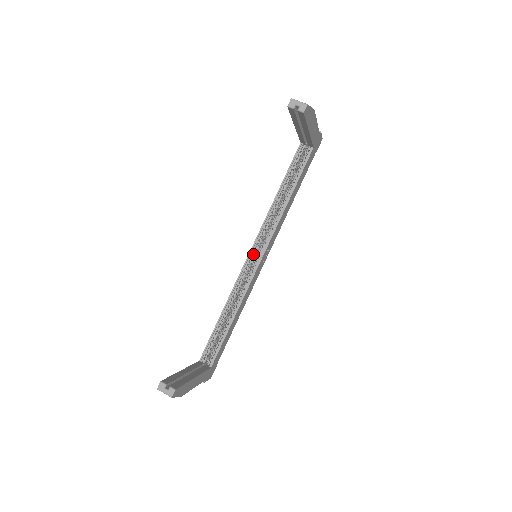
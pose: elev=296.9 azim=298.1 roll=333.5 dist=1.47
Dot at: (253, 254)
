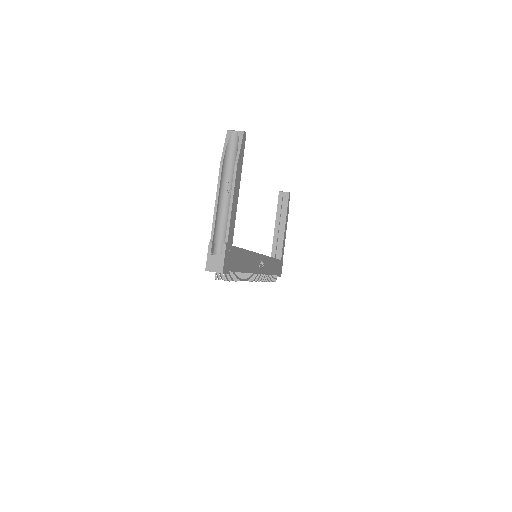
Dot at: occluded
